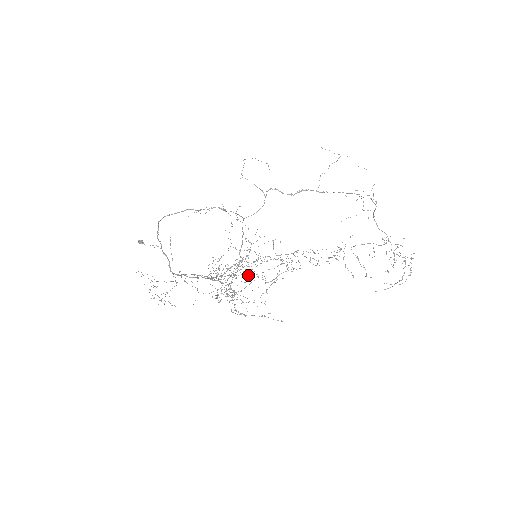
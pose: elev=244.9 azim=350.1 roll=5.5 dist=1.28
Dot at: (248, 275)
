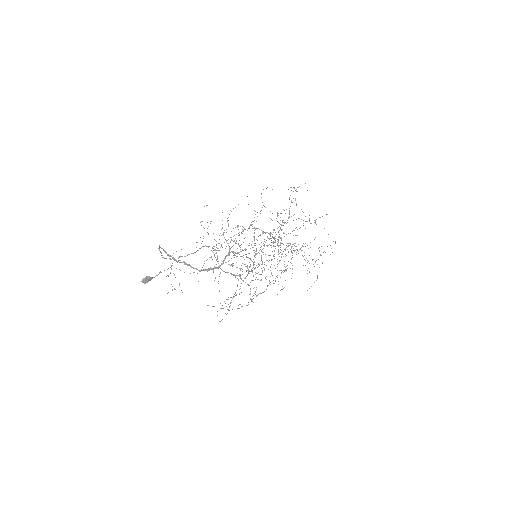
Dot at: (272, 237)
